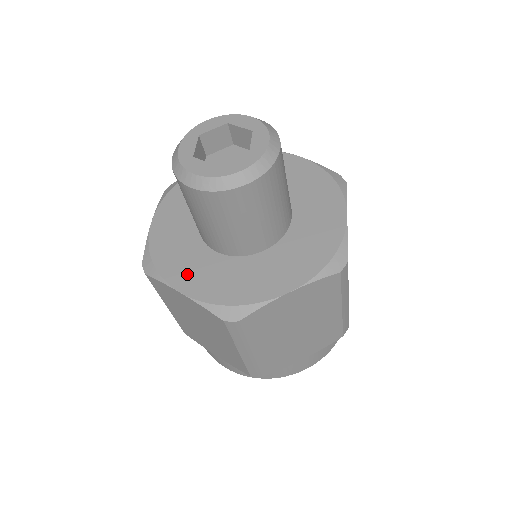
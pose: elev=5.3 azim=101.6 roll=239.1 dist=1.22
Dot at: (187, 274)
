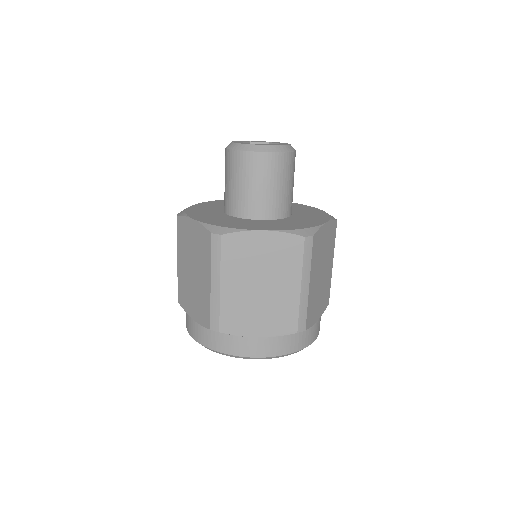
Dot at: (256, 226)
